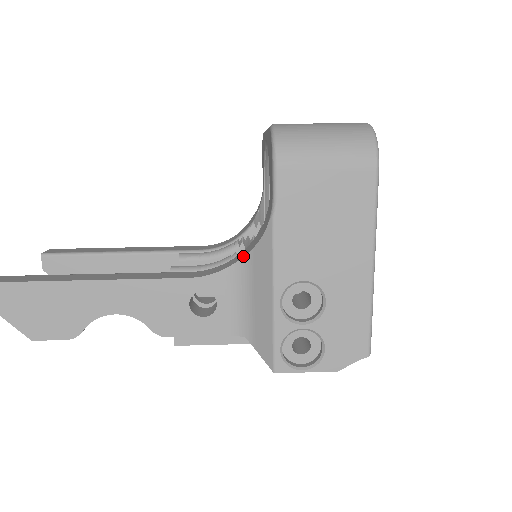
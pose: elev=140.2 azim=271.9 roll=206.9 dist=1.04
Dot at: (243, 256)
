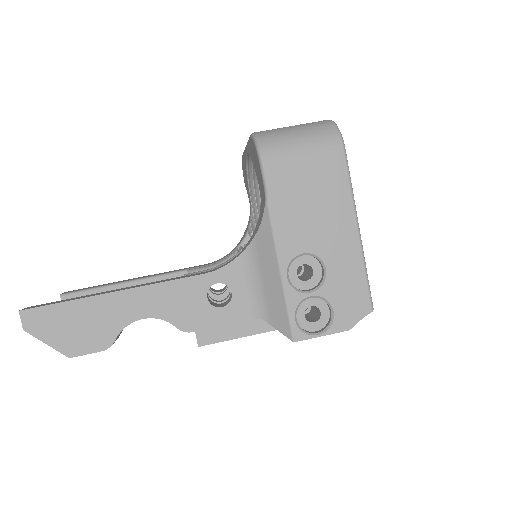
Dot at: (247, 246)
